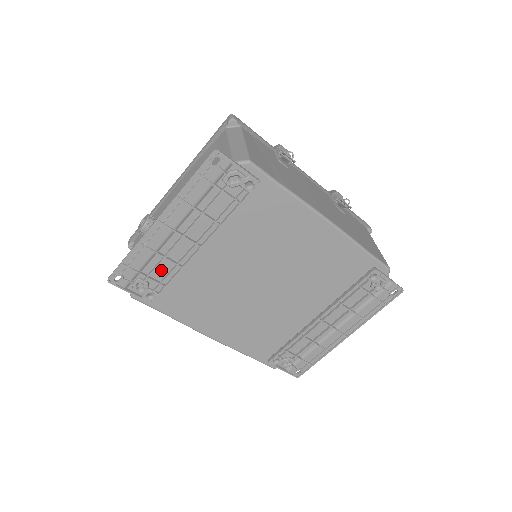
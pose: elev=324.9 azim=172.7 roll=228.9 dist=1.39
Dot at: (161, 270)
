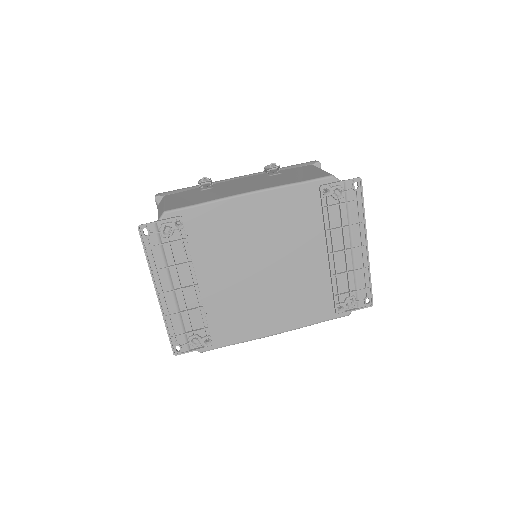
Dot at: (195, 320)
